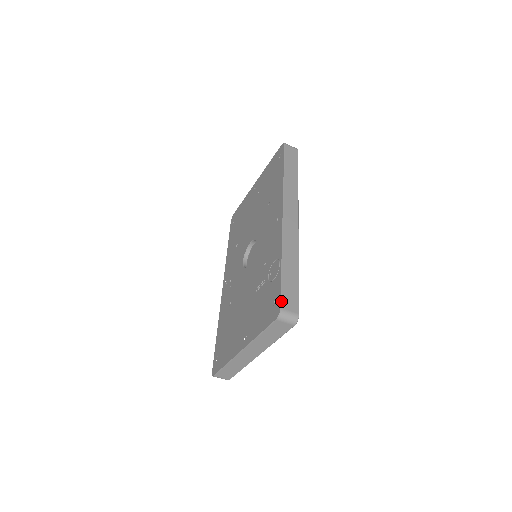
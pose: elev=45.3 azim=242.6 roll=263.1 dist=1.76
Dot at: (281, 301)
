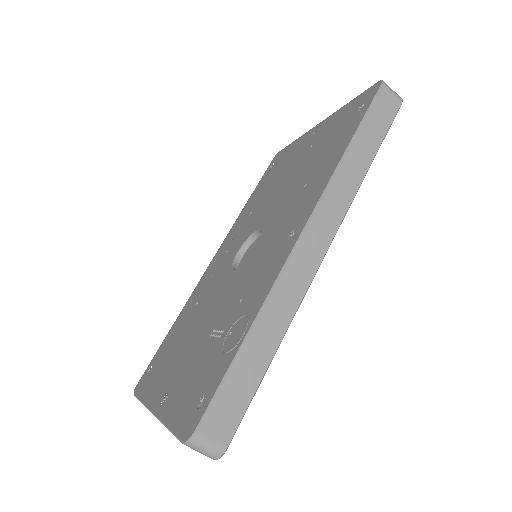
Dot at: (203, 417)
